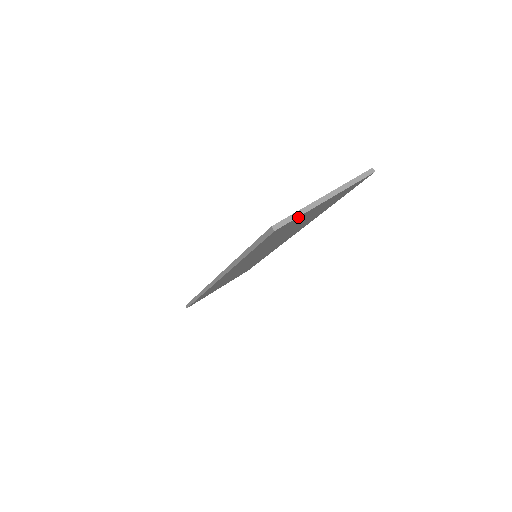
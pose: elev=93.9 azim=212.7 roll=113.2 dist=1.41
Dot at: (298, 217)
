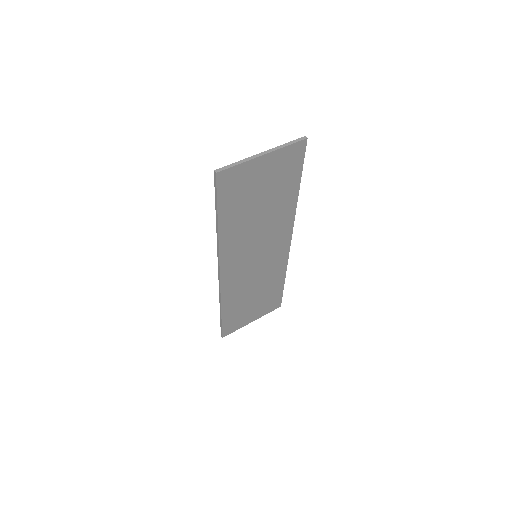
Dot at: (238, 167)
